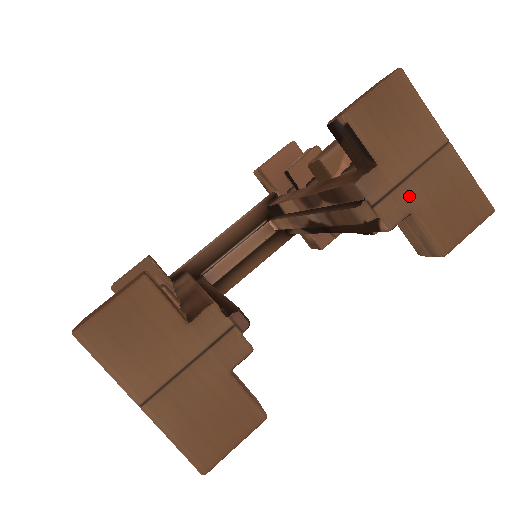
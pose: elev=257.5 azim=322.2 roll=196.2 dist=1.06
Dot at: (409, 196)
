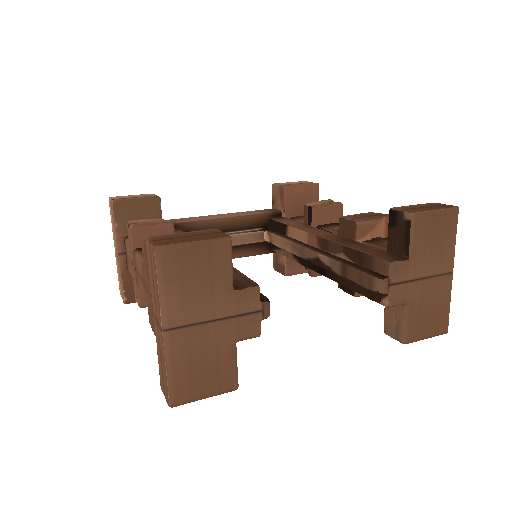
Dot at: (412, 292)
